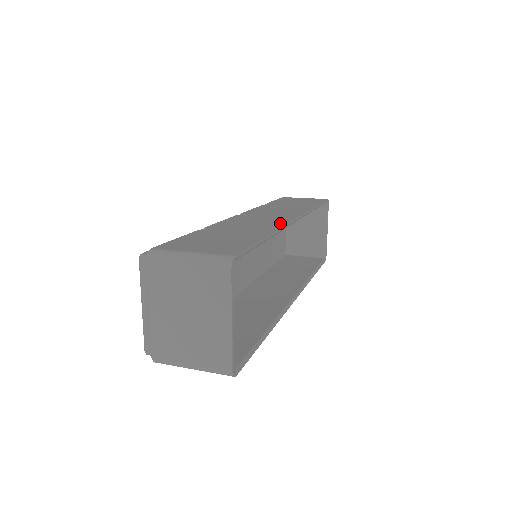
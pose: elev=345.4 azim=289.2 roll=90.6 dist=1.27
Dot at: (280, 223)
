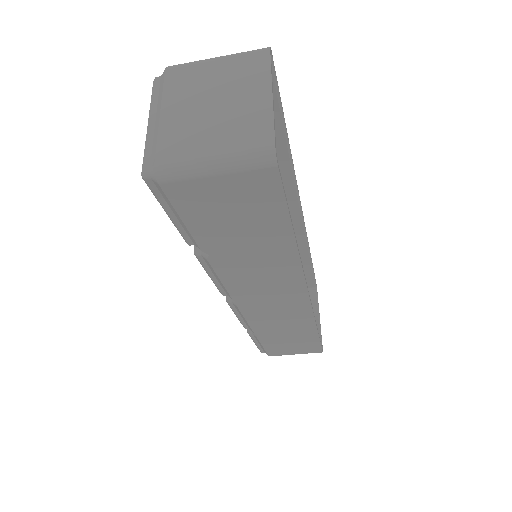
Dot at: (289, 184)
